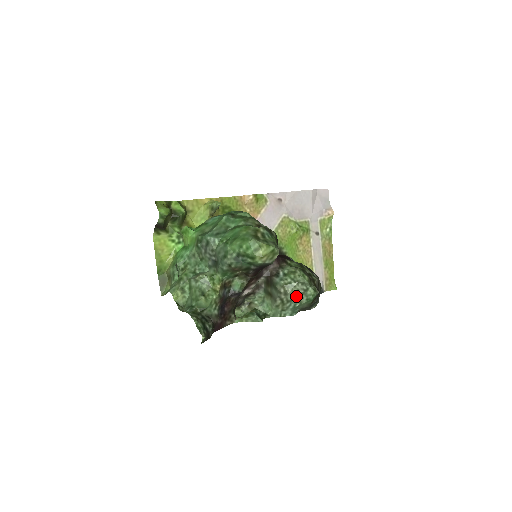
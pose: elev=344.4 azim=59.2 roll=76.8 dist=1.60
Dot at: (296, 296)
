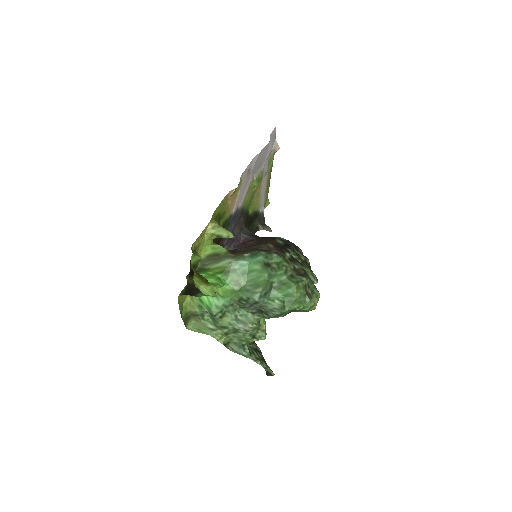
Dot at: occluded
